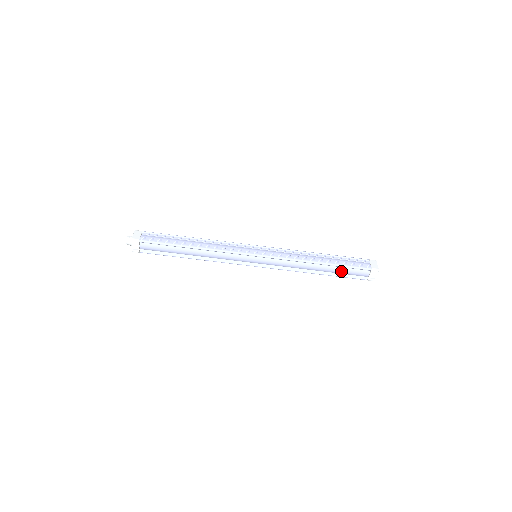
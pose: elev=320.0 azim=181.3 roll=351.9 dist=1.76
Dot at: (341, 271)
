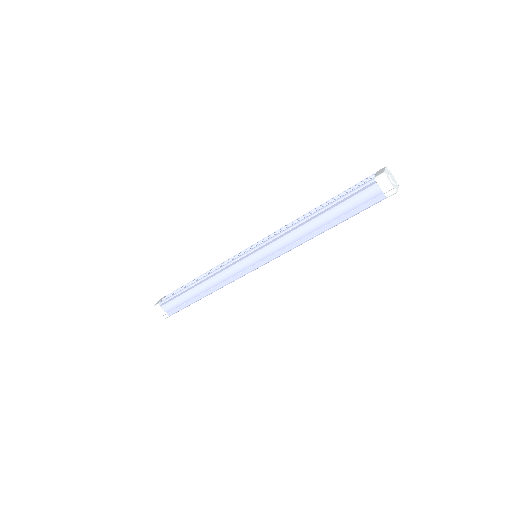
Dot at: (344, 209)
